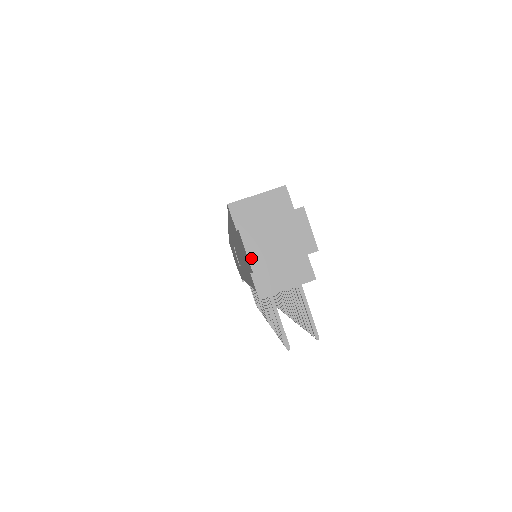
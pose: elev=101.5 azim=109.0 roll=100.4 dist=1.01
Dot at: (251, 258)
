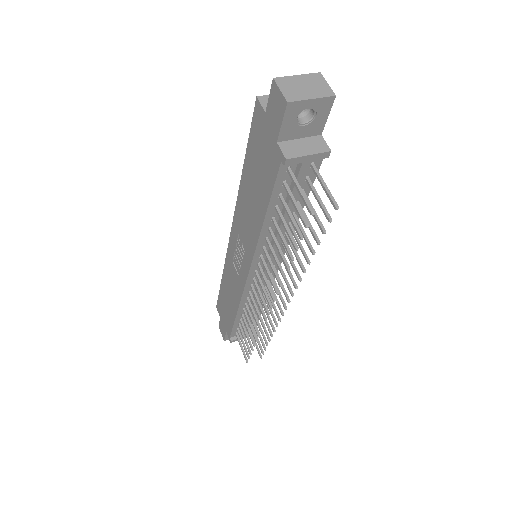
Dot at: (285, 94)
